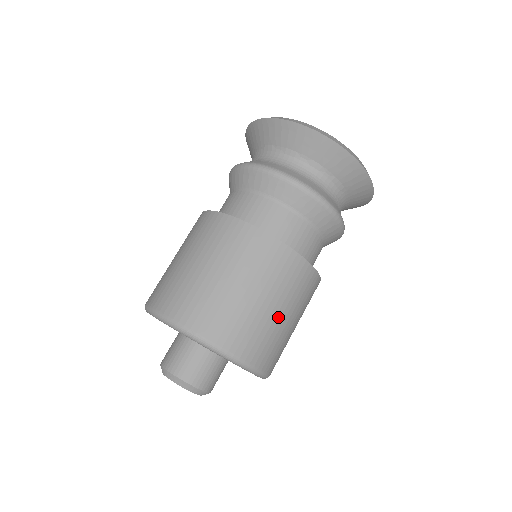
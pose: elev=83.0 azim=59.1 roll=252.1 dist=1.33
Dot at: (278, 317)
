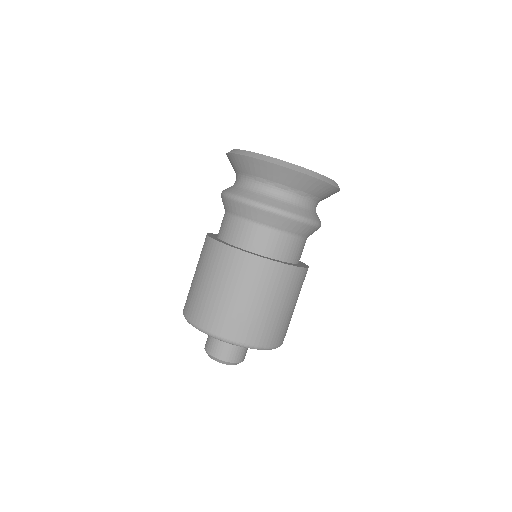
Dot at: (290, 311)
